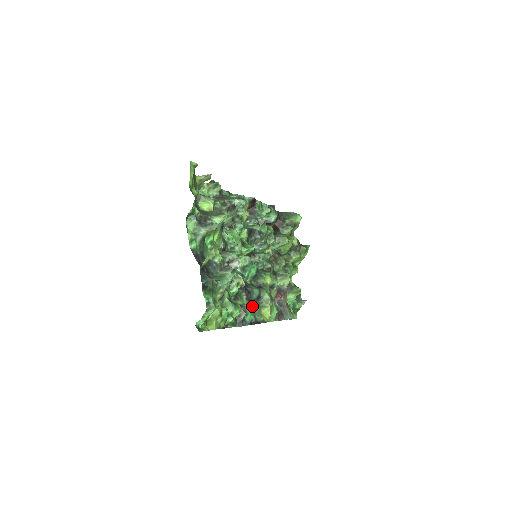
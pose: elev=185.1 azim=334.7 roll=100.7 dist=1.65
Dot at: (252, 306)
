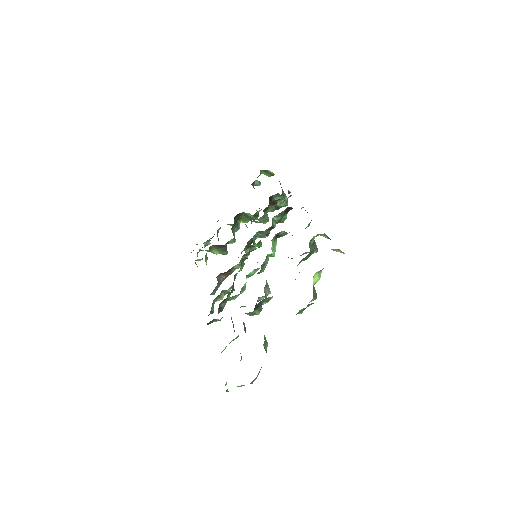
Dot at: occluded
